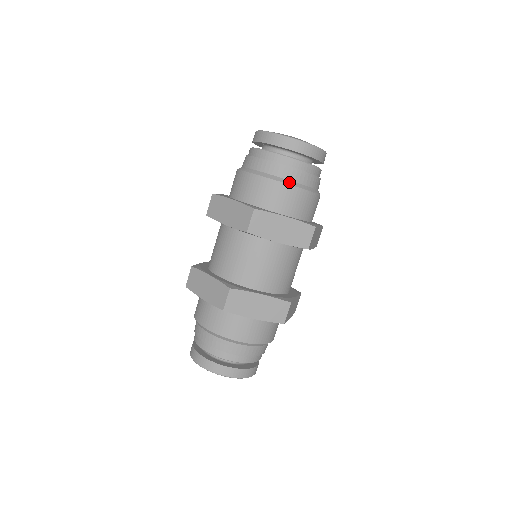
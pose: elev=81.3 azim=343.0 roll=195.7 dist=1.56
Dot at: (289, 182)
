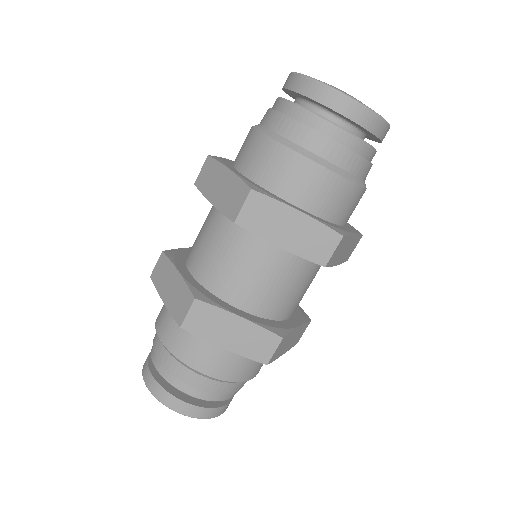
Dot at: (317, 159)
